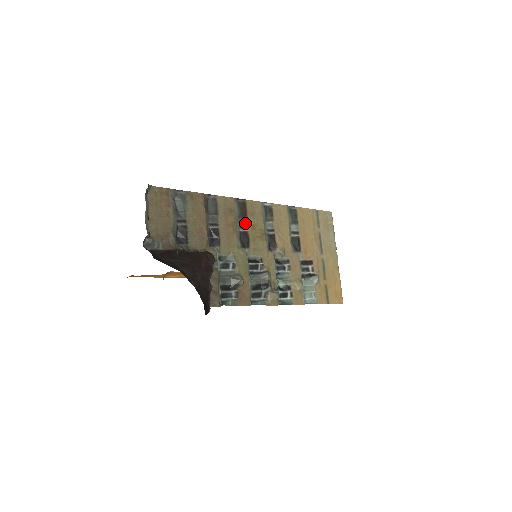
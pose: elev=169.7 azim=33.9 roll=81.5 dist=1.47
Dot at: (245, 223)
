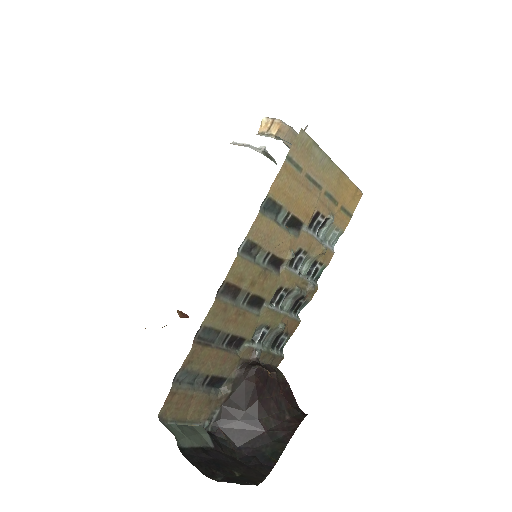
Dot at: (244, 294)
